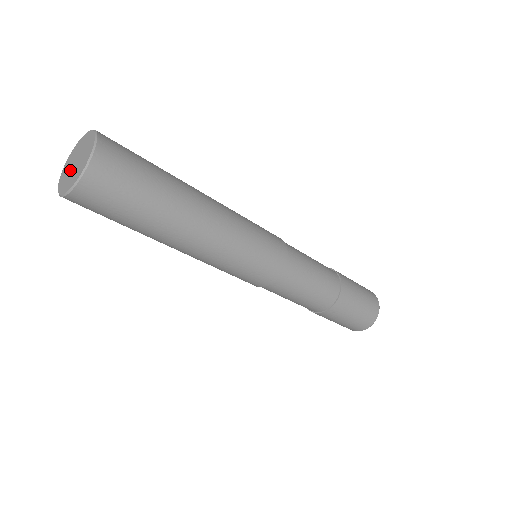
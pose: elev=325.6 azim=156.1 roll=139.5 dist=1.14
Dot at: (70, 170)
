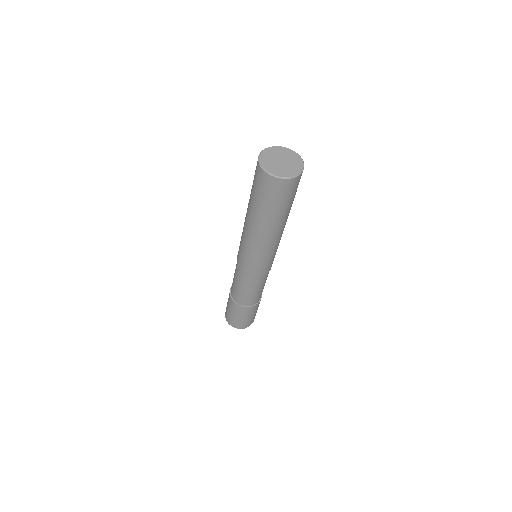
Dot at: (275, 159)
